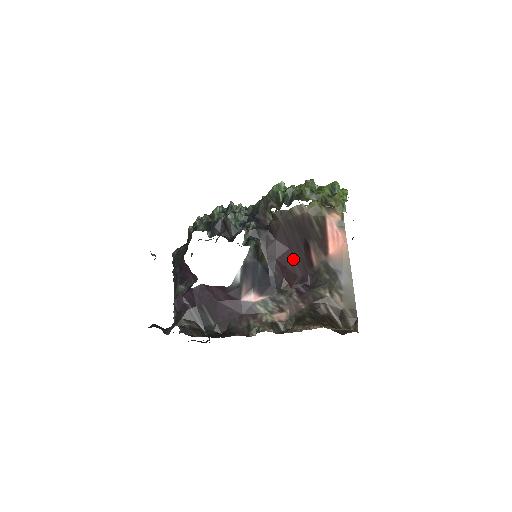
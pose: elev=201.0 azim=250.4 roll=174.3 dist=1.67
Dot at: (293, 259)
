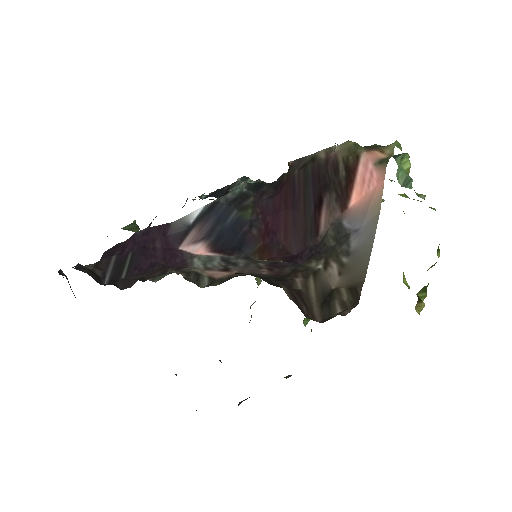
Dot at: (292, 225)
